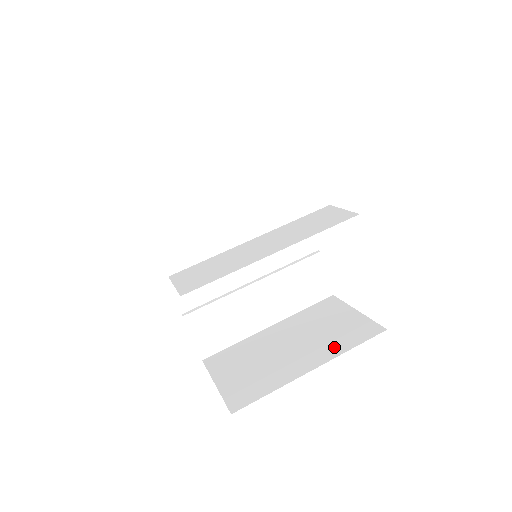
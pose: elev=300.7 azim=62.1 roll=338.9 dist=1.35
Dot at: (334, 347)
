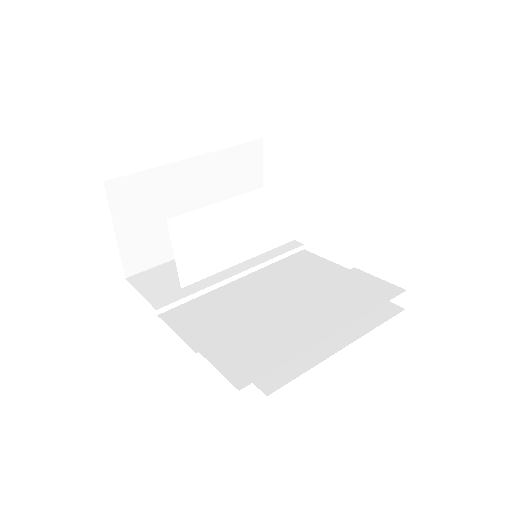
Dot at: occluded
